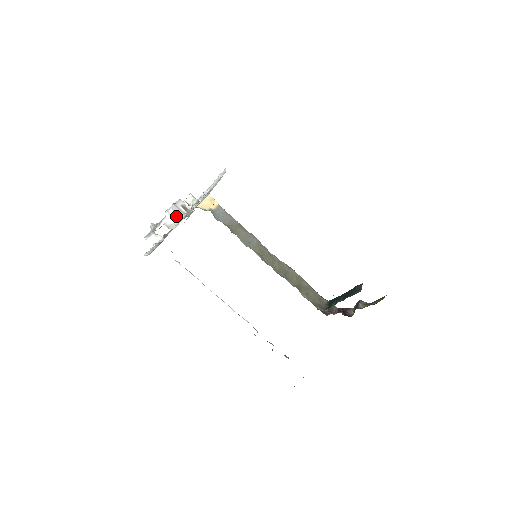
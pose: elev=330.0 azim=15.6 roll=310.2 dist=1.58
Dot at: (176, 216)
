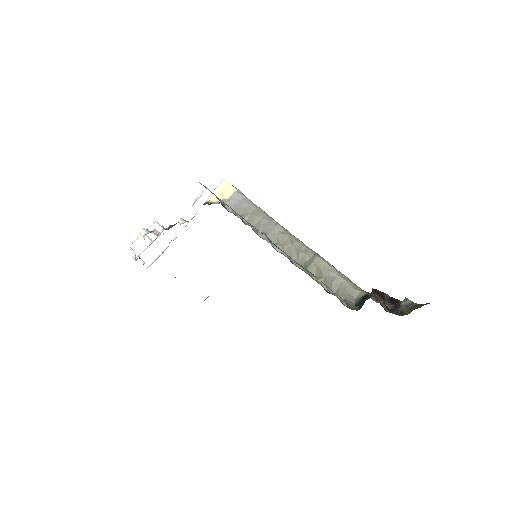
Dot at: (140, 248)
